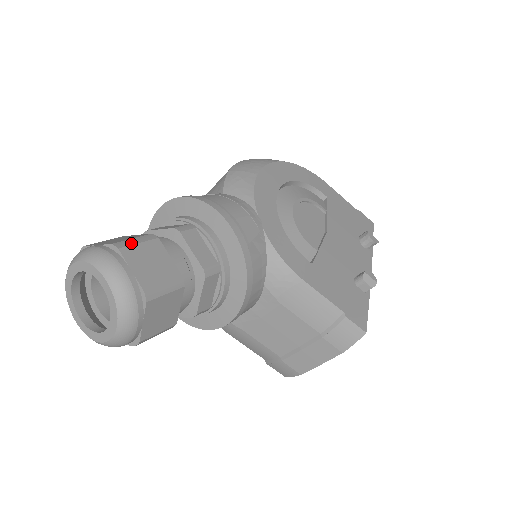
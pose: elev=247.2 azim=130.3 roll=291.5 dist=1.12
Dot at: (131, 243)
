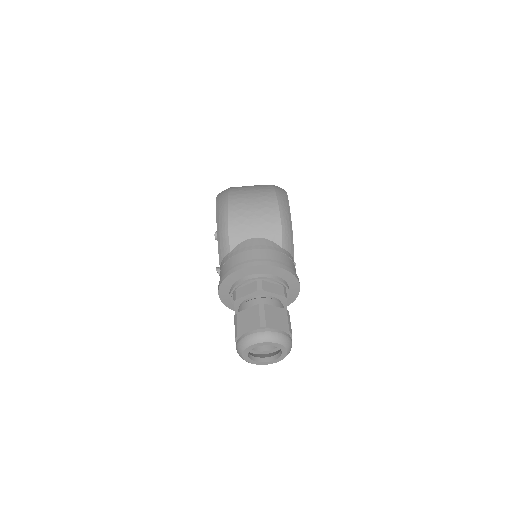
Dot at: occluded
